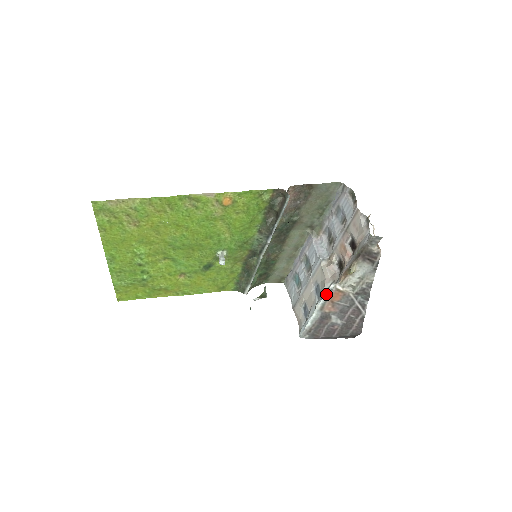
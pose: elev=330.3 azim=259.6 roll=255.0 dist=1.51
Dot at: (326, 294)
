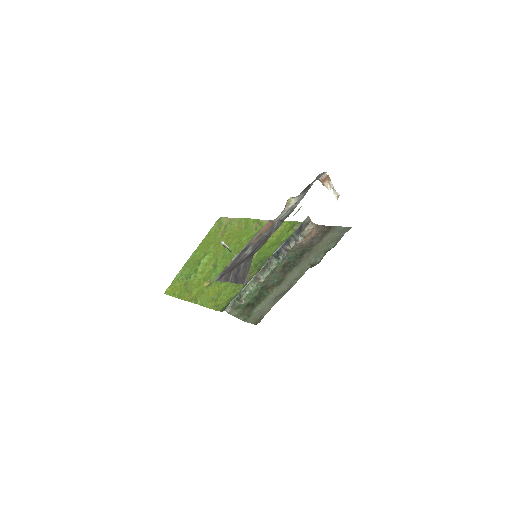
Dot at: (262, 228)
